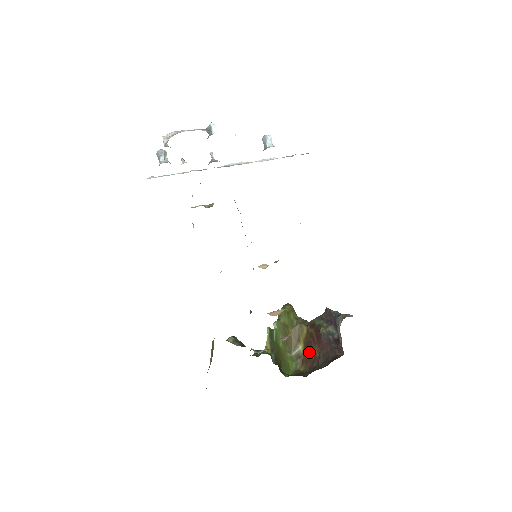
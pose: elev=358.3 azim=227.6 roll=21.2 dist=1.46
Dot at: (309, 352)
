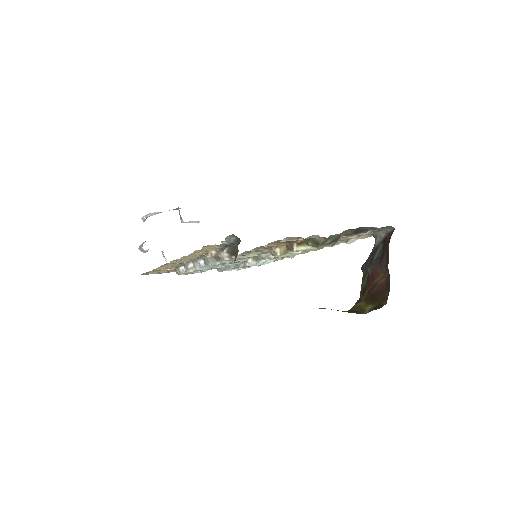
Dot at: (378, 295)
